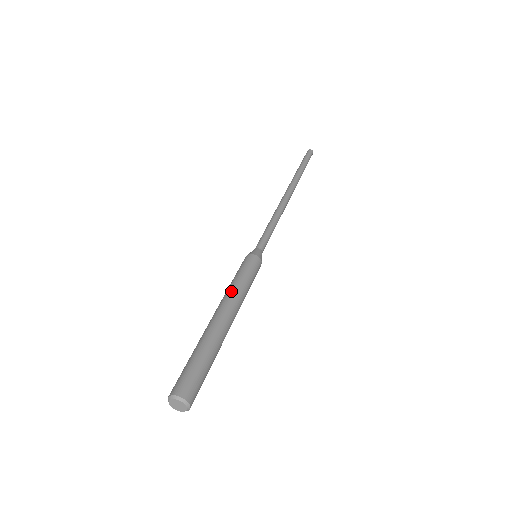
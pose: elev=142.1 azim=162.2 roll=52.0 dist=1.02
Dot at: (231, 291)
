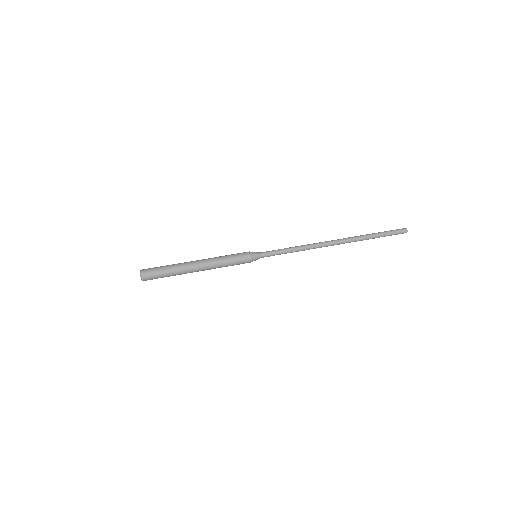
Dot at: (214, 258)
